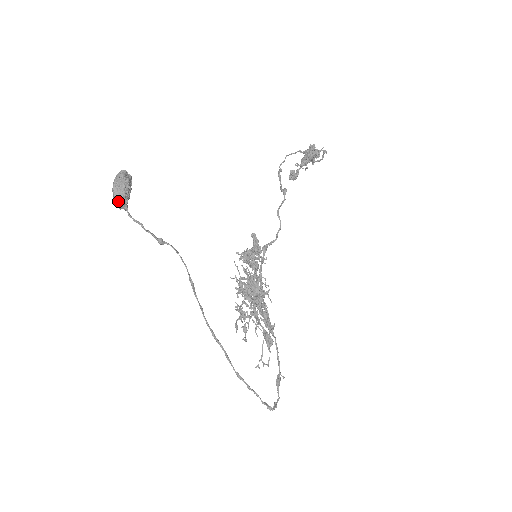
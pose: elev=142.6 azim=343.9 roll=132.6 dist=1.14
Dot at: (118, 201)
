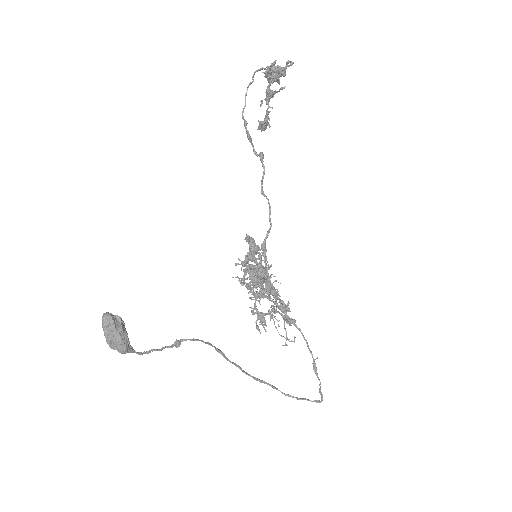
Dot at: (121, 352)
